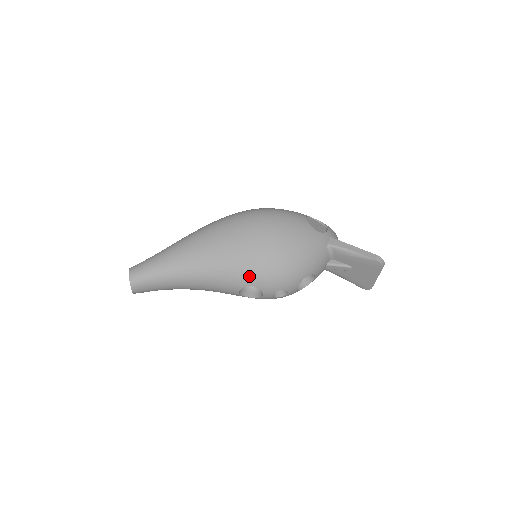
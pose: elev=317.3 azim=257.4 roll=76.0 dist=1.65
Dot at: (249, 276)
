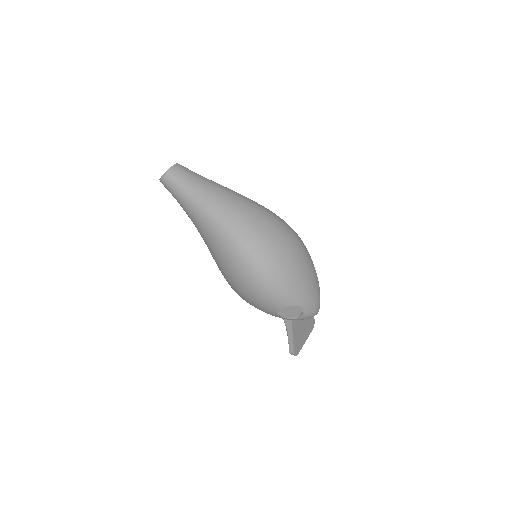
Dot at: occluded
